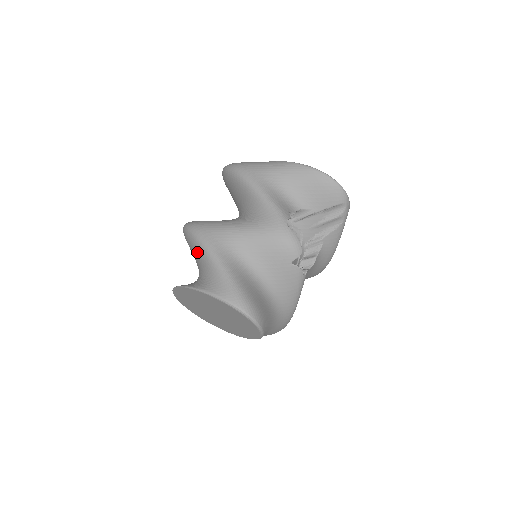
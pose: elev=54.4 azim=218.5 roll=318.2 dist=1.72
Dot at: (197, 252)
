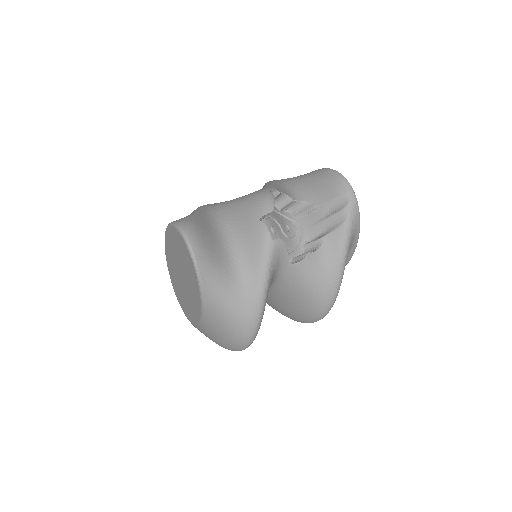
Dot at: occluded
